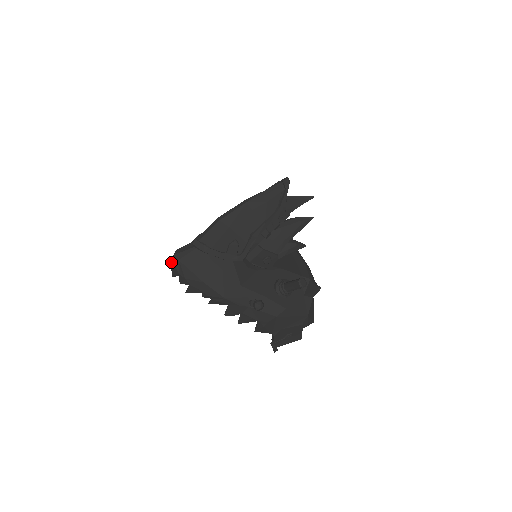
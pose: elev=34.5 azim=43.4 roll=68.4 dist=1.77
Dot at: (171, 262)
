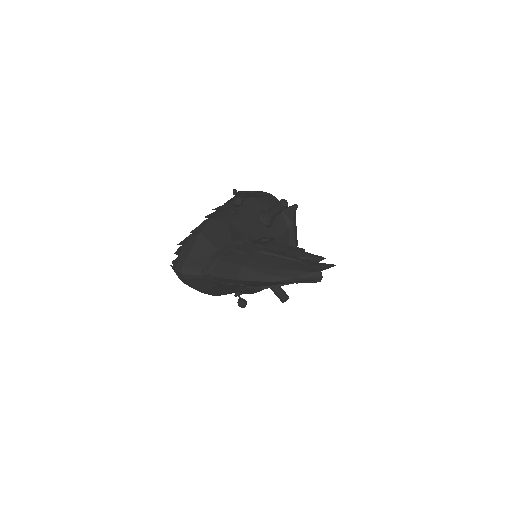
Dot at: (175, 271)
